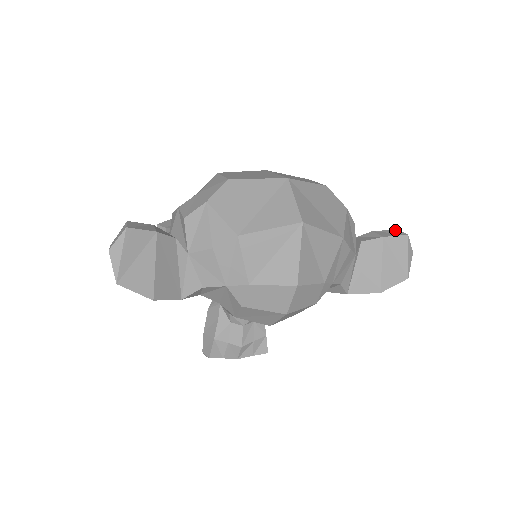
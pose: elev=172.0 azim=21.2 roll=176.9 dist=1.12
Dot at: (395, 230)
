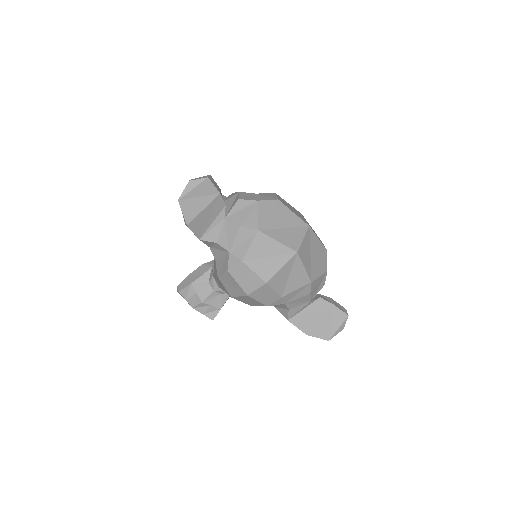
Dot at: (344, 308)
